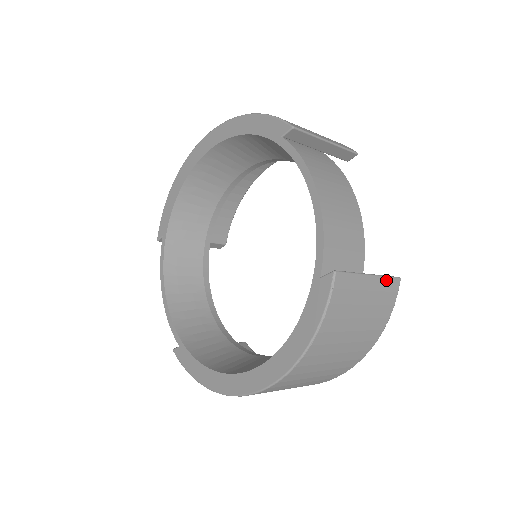
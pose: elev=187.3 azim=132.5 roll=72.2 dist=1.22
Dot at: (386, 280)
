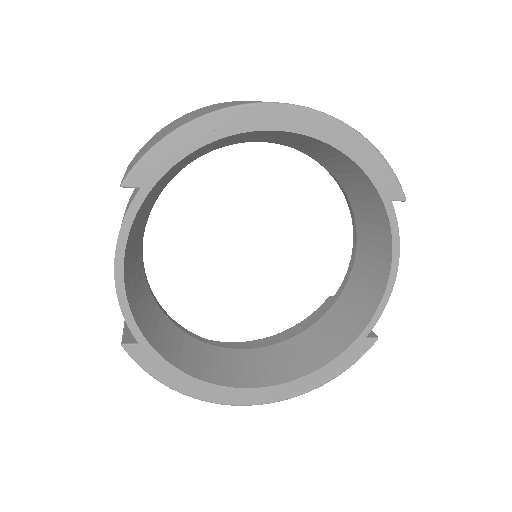
Dot at: occluded
